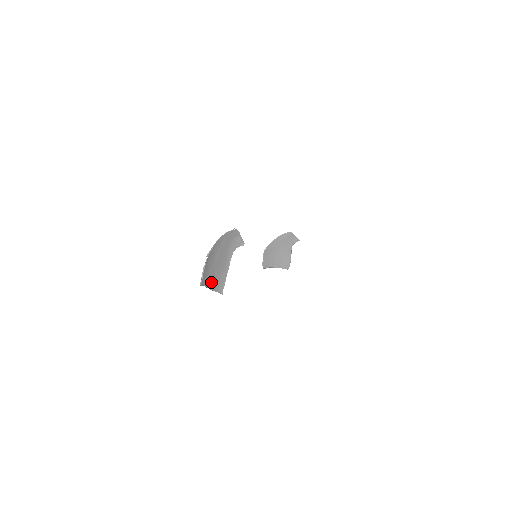
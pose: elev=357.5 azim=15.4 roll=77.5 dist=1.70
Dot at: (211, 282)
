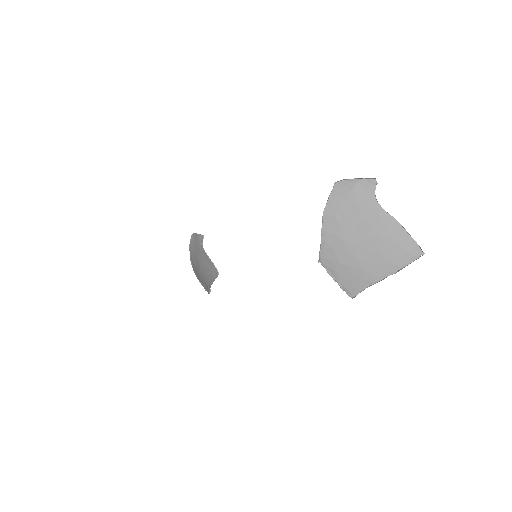
Dot at: (385, 266)
